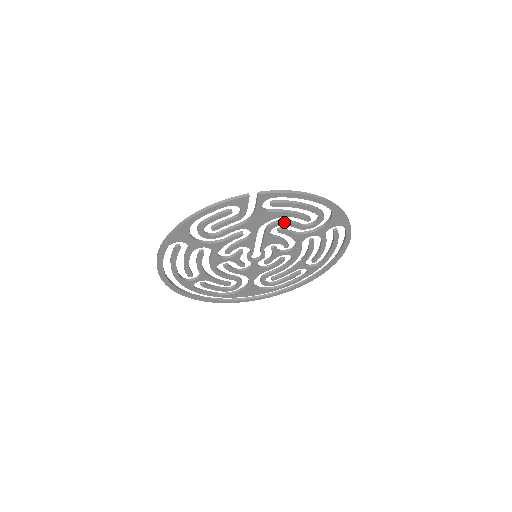
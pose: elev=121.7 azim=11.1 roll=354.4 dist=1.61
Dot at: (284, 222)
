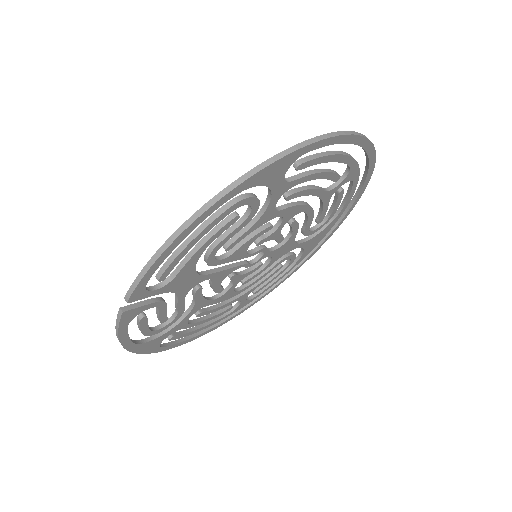
Dot at: (213, 250)
